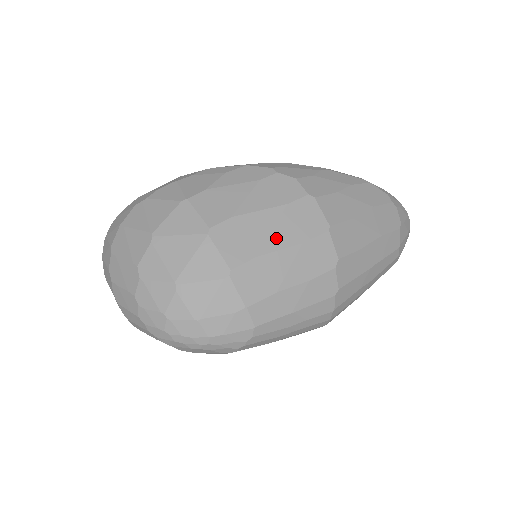
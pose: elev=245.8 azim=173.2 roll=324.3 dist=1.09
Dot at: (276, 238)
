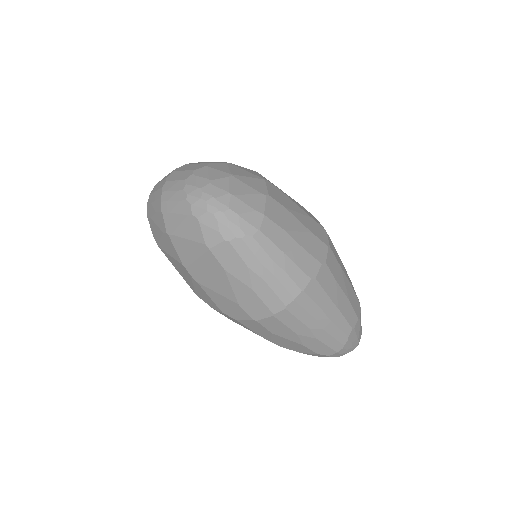
Dot at: (299, 216)
